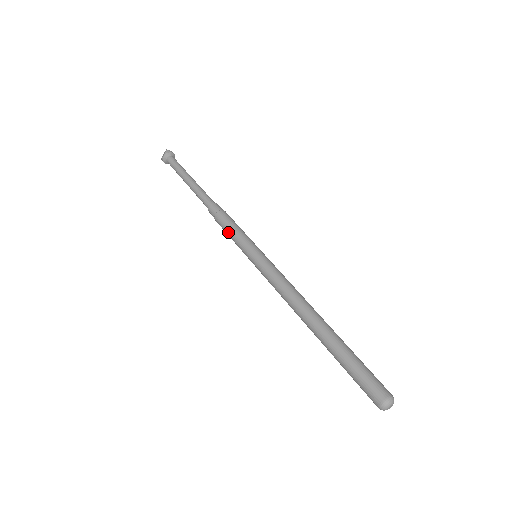
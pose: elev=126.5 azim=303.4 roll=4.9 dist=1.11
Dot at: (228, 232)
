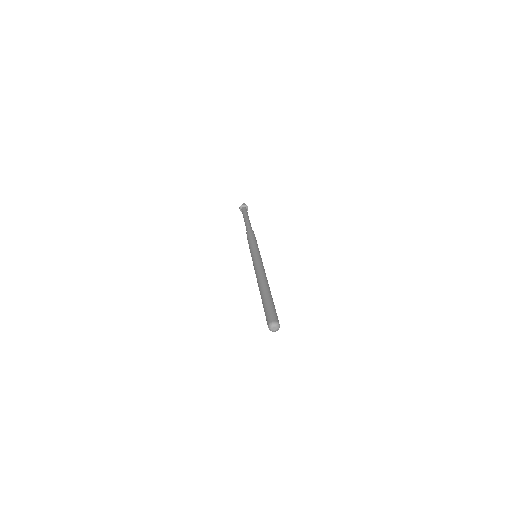
Dot at: (249, 243)
